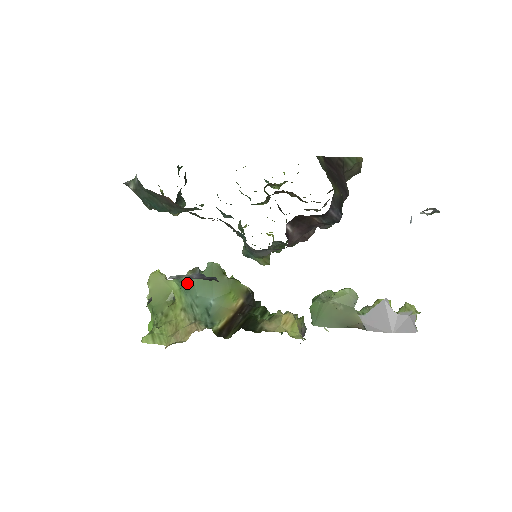
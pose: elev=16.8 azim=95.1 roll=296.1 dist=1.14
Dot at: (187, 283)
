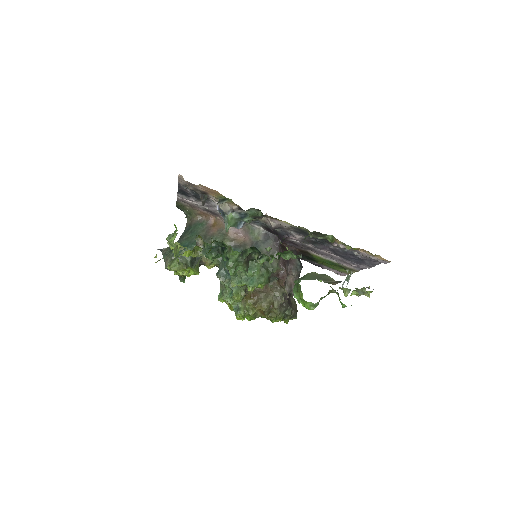
Dot at: occluded
